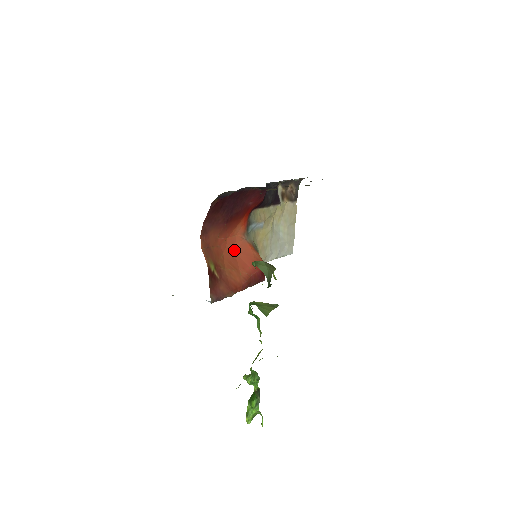
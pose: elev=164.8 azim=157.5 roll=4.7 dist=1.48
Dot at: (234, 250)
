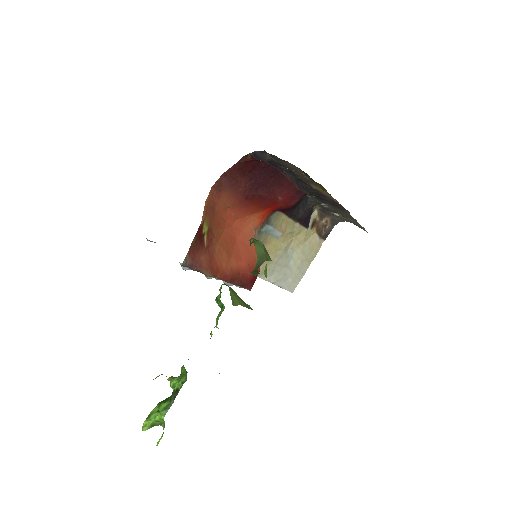
Dot at: (237, 236)
